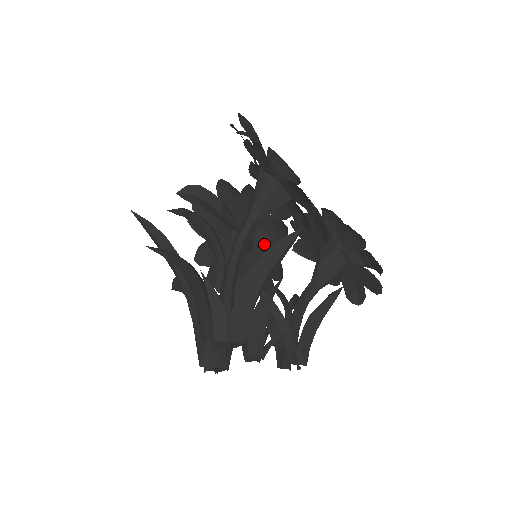
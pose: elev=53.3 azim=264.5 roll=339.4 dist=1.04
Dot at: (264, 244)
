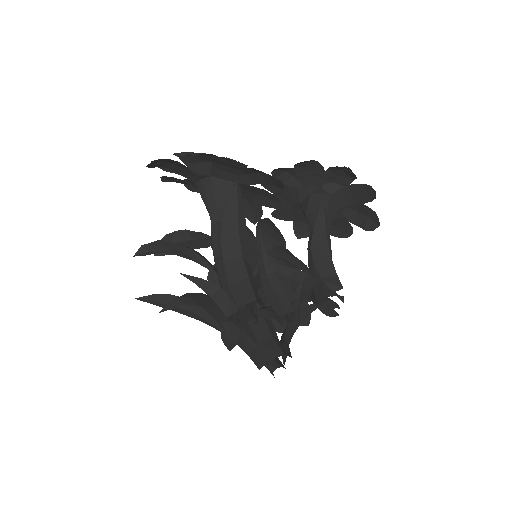
Dot at: occluded
